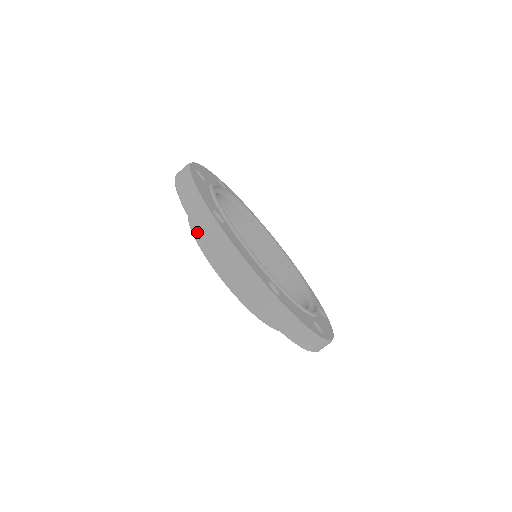
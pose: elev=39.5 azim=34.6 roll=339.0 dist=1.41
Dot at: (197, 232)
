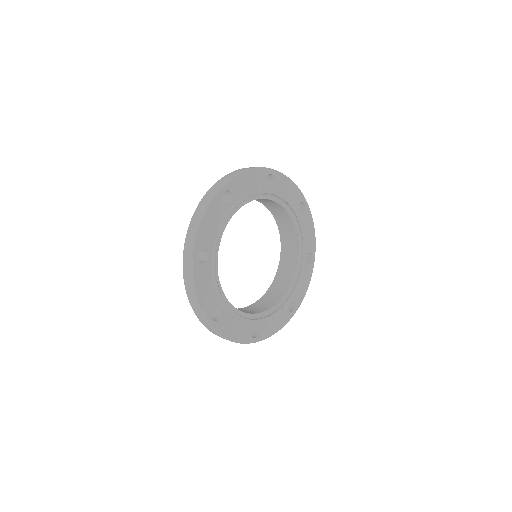
Dot at: occluded
